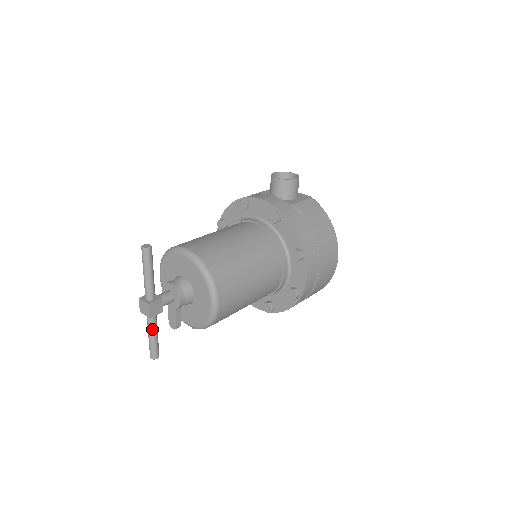
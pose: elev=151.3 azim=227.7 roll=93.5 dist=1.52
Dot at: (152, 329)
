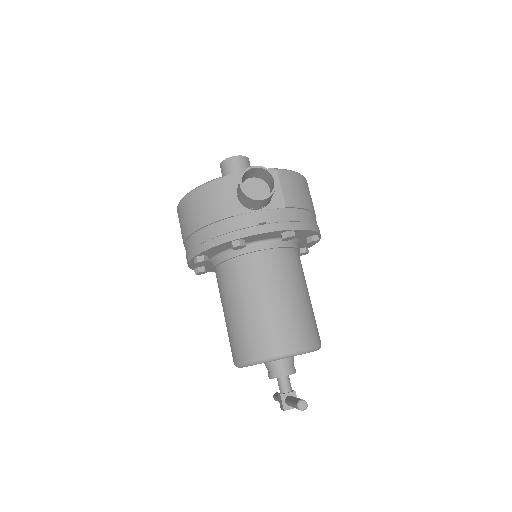
Dot at: occluded
